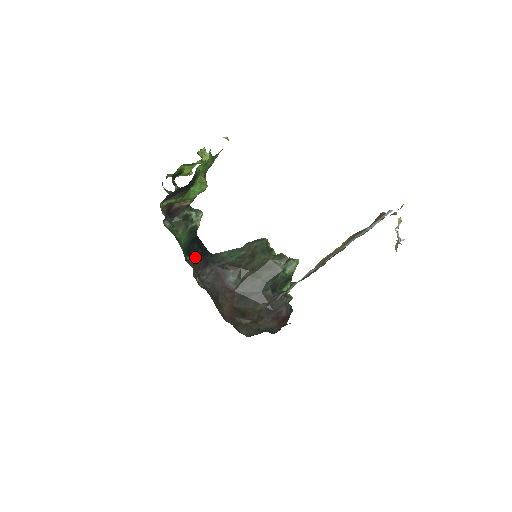
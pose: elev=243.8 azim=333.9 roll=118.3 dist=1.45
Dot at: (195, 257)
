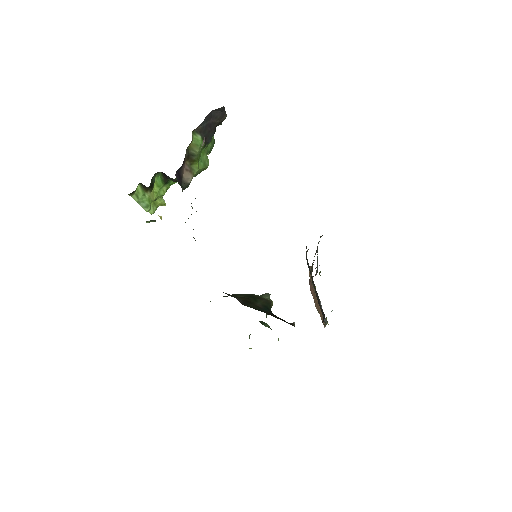
Dot at: occluded
